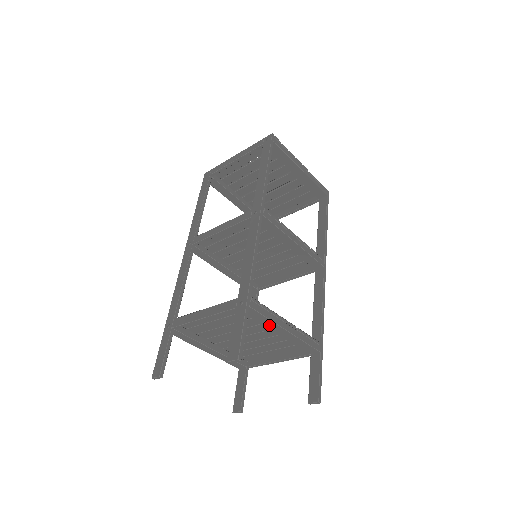
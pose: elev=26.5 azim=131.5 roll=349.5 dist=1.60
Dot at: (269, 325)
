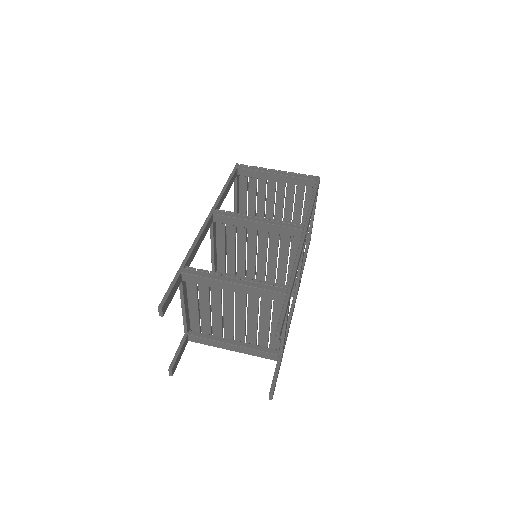
Dot at: (215, 285)
